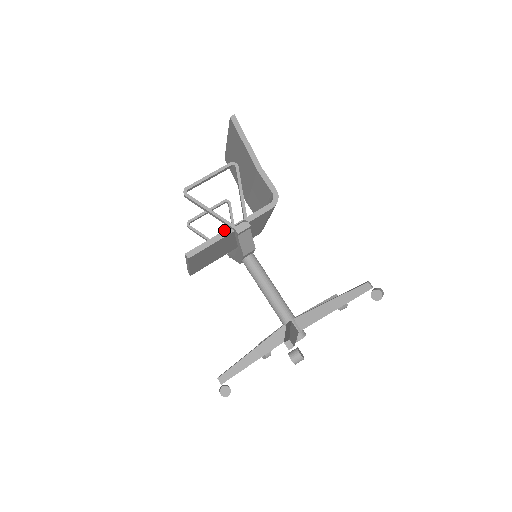
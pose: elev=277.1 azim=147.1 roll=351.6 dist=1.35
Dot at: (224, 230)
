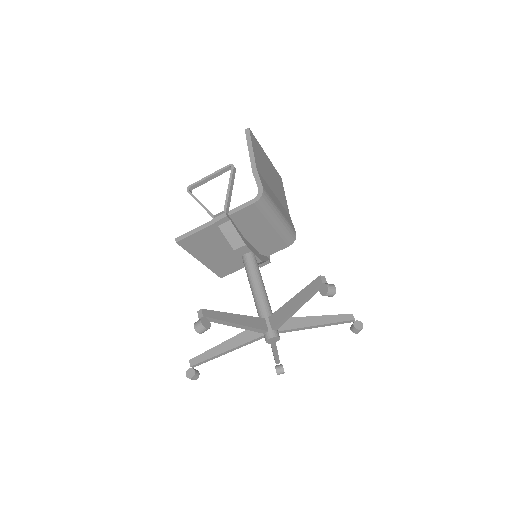
Dot at: (209, 221)
